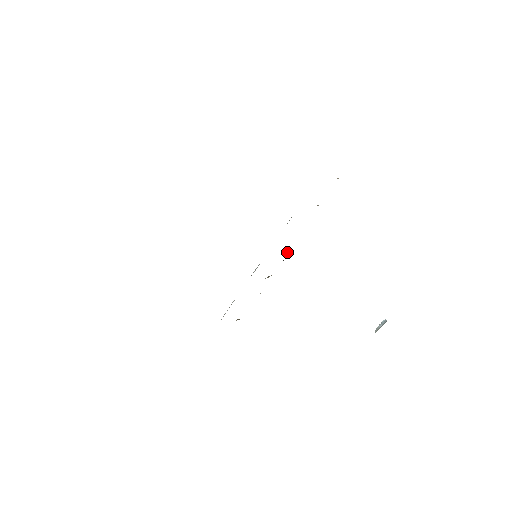
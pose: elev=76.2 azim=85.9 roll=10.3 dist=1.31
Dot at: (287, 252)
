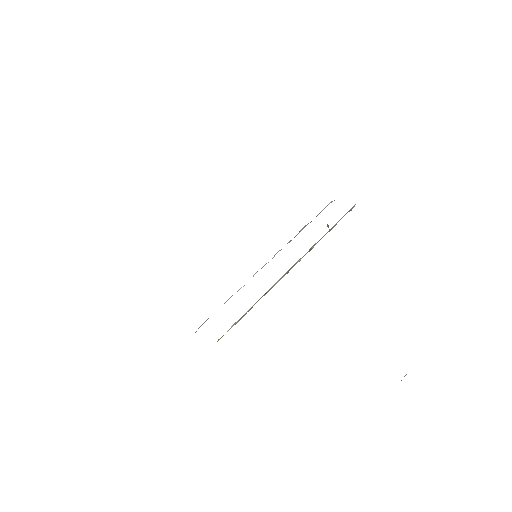
Dot at: occluded
